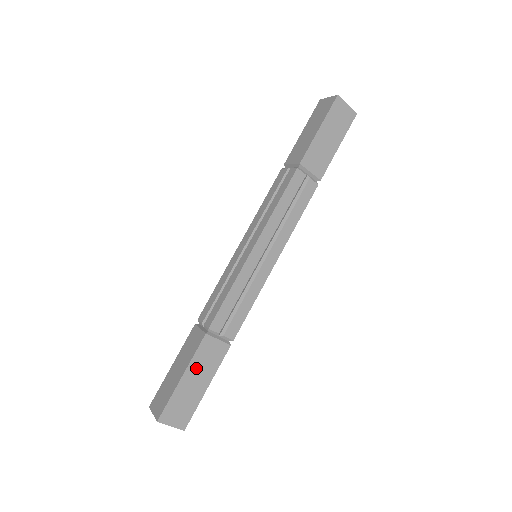
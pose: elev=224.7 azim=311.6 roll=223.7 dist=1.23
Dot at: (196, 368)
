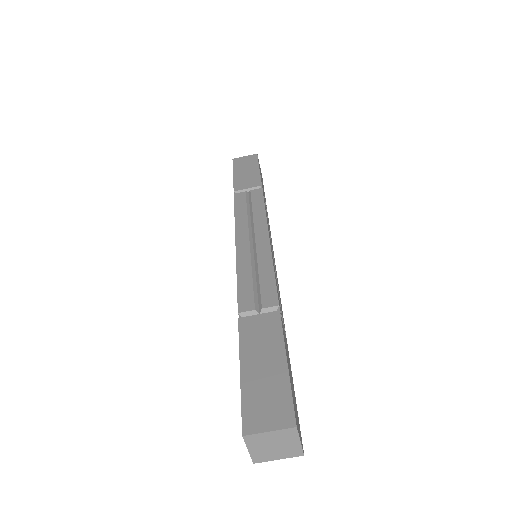
Dot at: (252, 352)
